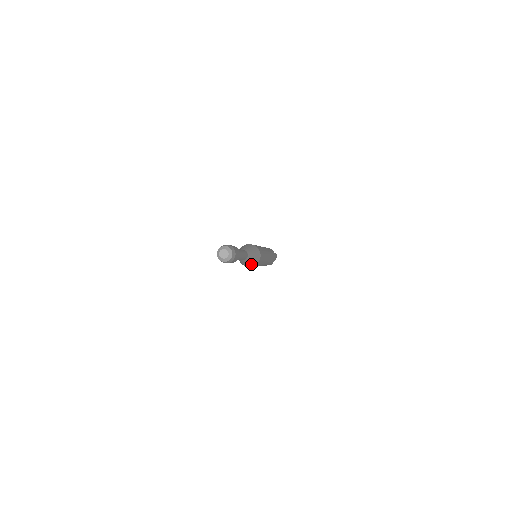
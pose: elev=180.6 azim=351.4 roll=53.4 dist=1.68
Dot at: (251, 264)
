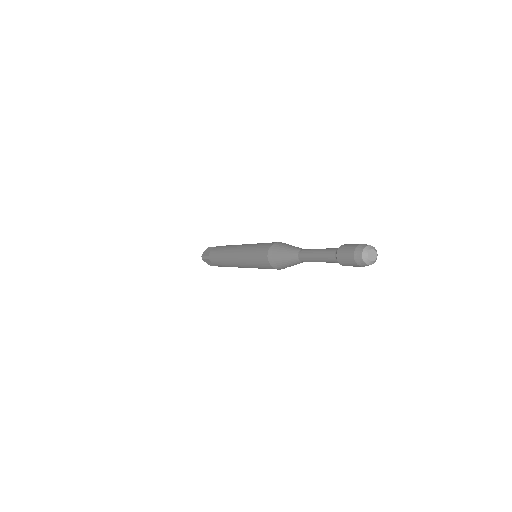
Dot at: occluded
